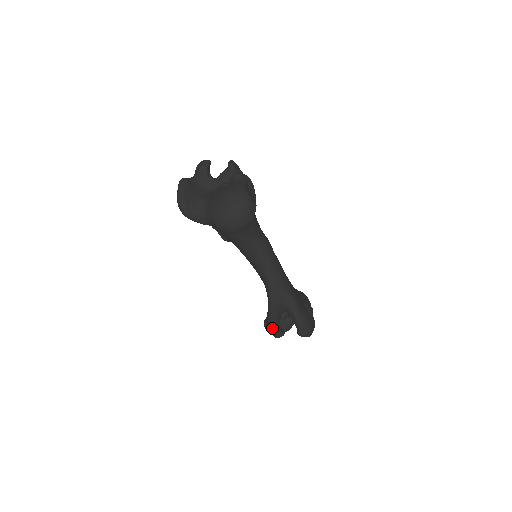
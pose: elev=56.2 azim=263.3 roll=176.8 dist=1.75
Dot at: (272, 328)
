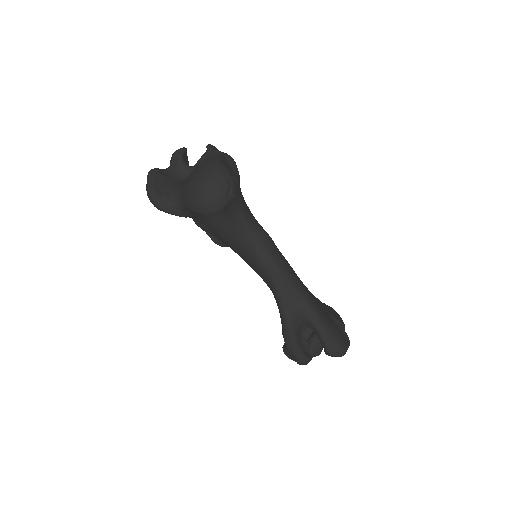
Dot at: (291, 350)
